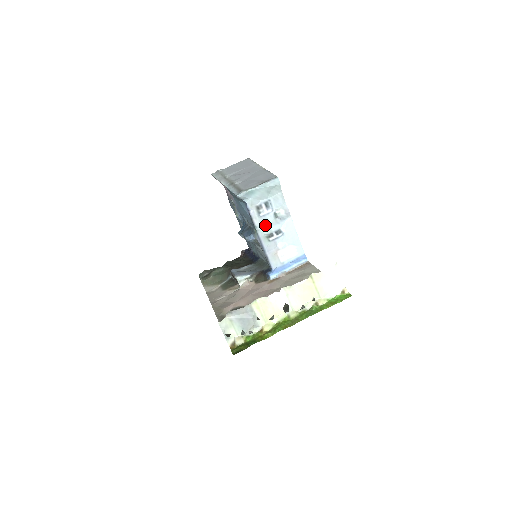
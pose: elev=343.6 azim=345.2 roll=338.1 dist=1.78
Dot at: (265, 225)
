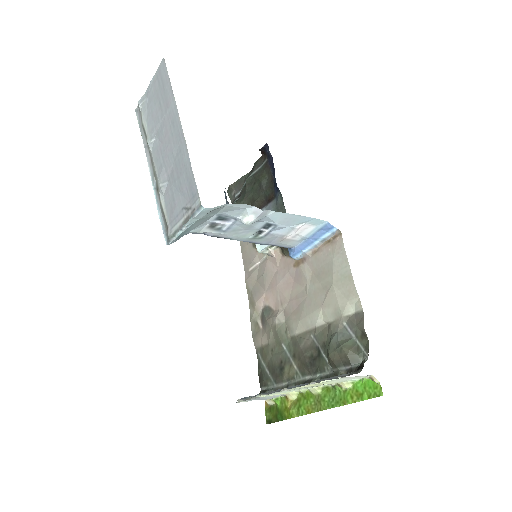
Dot at: (240, 232)
